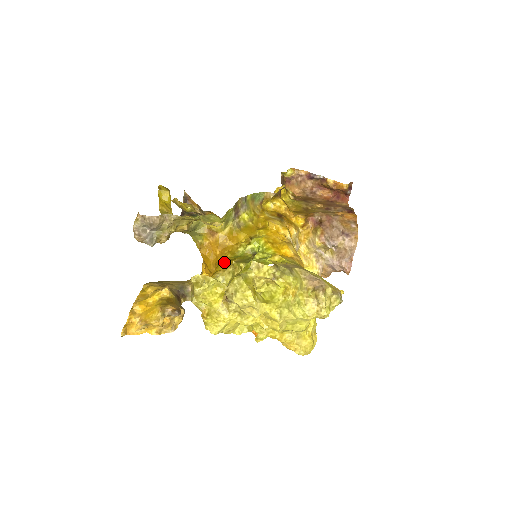
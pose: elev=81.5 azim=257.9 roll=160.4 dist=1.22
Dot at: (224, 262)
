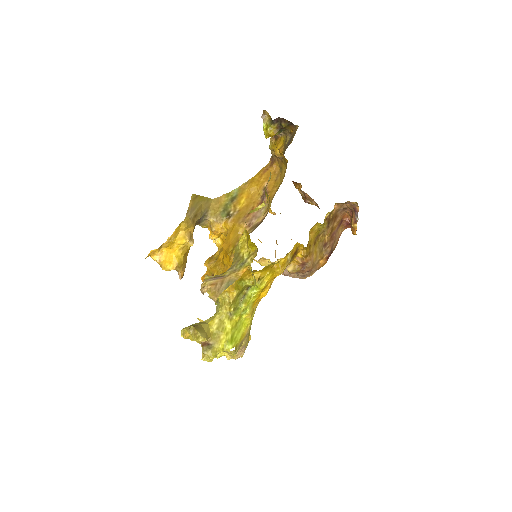
Dot at: occluded
